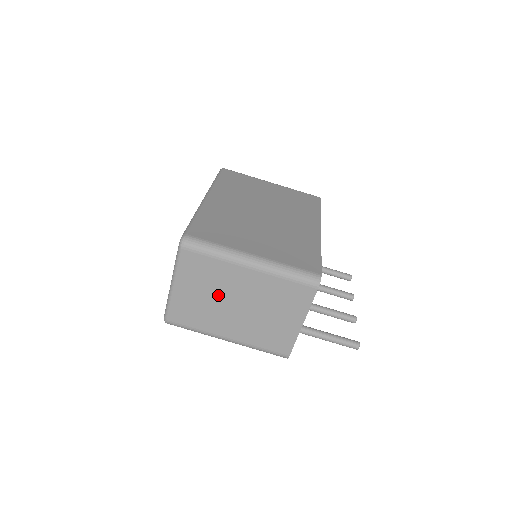
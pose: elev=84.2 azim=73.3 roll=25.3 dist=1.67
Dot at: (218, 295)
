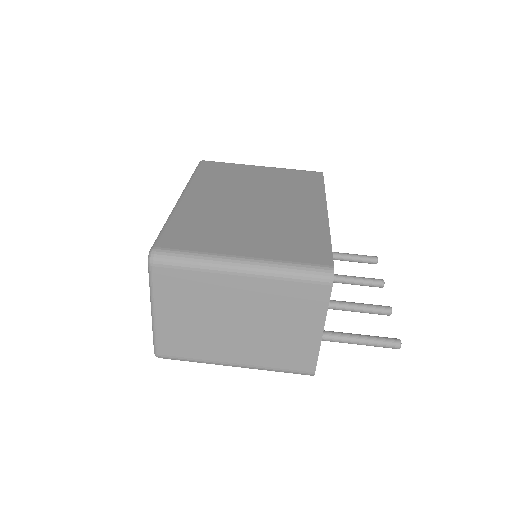
Dot at: (210, 314)
